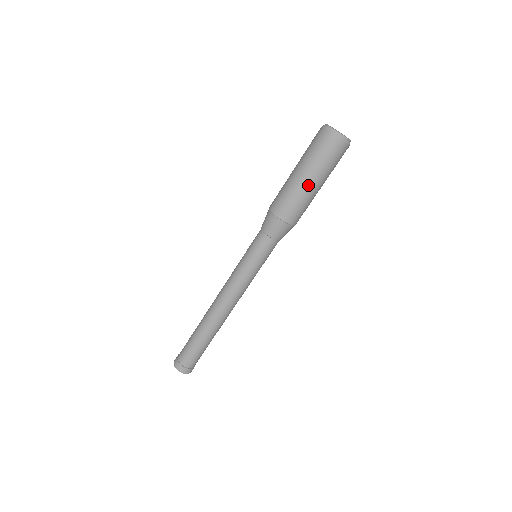
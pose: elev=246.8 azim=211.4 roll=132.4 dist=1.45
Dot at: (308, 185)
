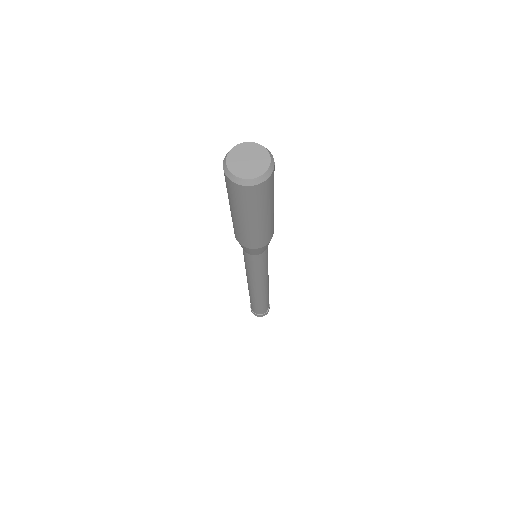
Dot at: (249, 224)
